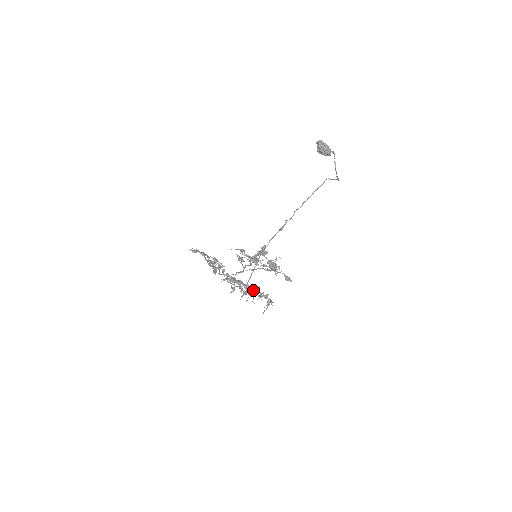
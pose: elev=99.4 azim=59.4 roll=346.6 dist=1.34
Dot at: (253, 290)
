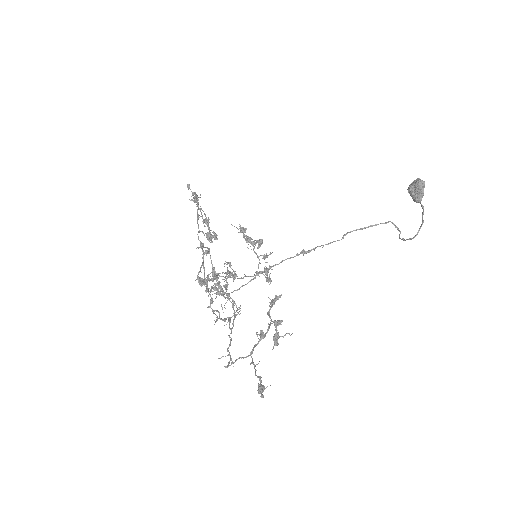
Dot at: (234, 318)
